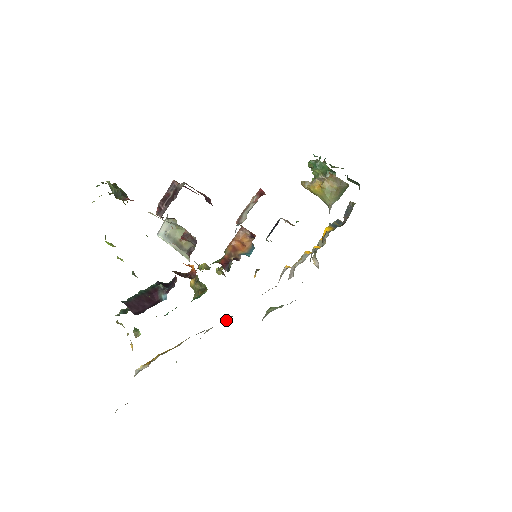
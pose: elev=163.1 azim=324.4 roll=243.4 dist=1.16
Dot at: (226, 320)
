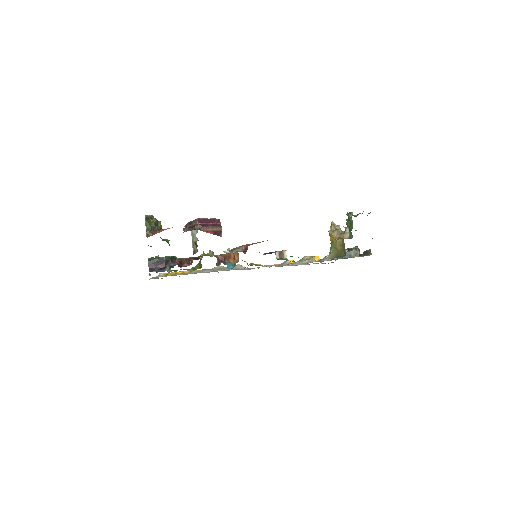
Dot at: occluded
